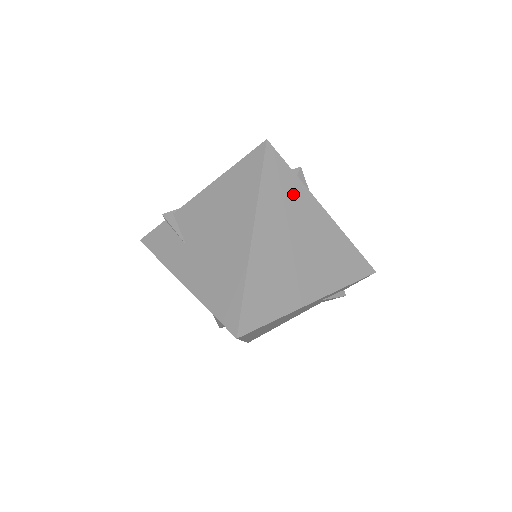
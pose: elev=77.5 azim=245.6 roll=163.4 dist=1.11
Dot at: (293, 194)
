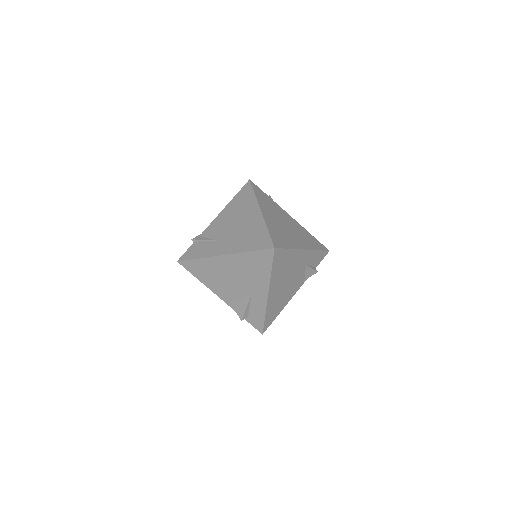
Dot at: (272, 203)
